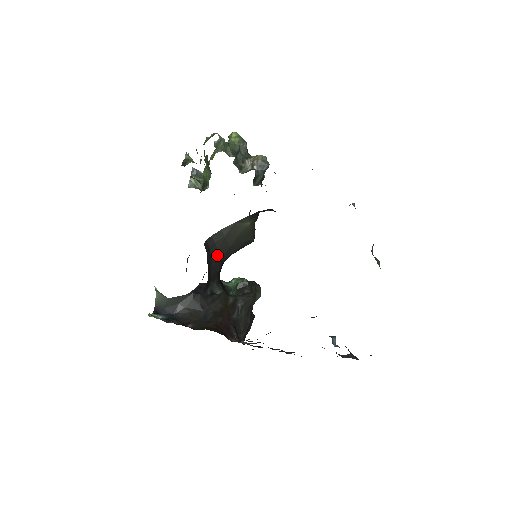
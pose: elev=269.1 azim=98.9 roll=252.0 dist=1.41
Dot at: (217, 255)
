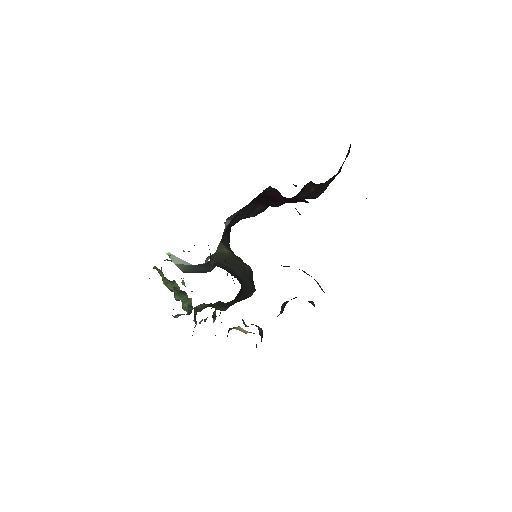
Dot at: occluded
